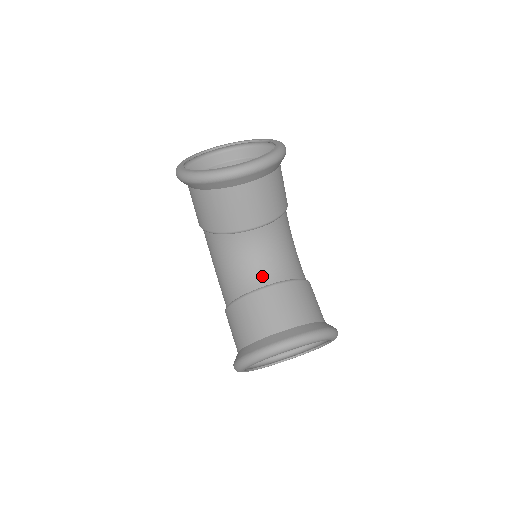
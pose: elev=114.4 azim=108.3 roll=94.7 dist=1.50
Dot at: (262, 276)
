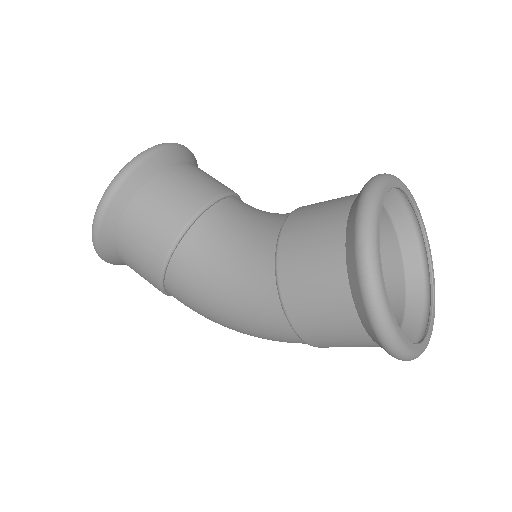
Dot at: (277, 218)
